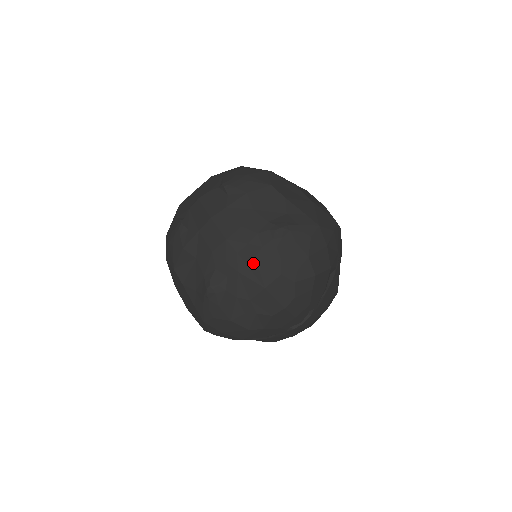
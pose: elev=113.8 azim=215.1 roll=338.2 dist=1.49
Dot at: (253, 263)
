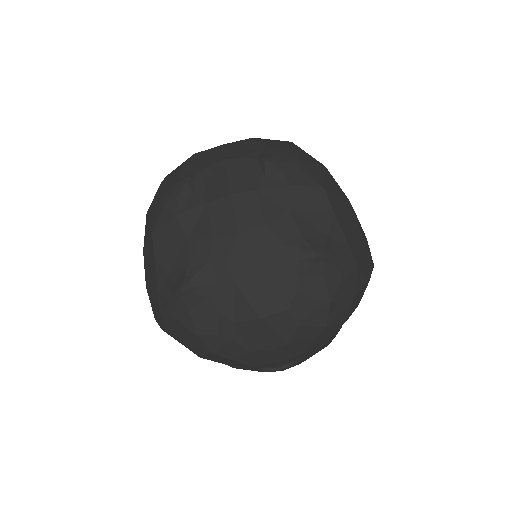
Dot at: (259, 280)
